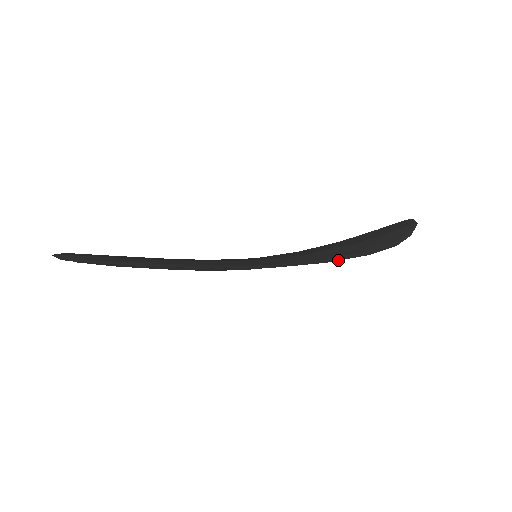
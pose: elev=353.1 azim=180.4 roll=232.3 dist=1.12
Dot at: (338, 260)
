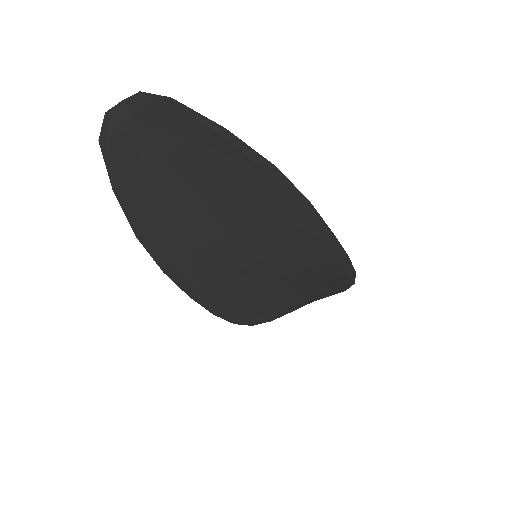
Dot at: (350, 261)
